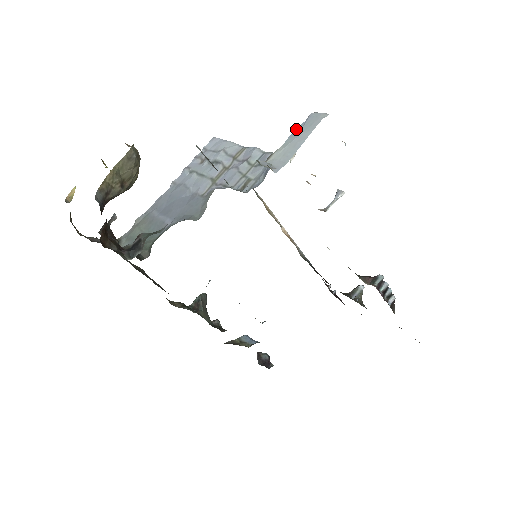
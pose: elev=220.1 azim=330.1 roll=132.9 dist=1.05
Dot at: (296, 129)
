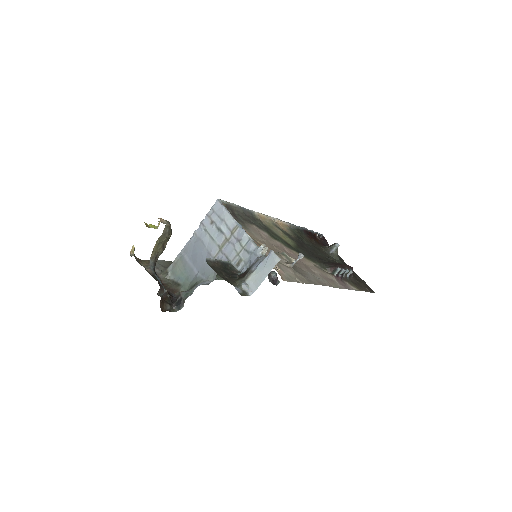
Dot at: (263, 261)
